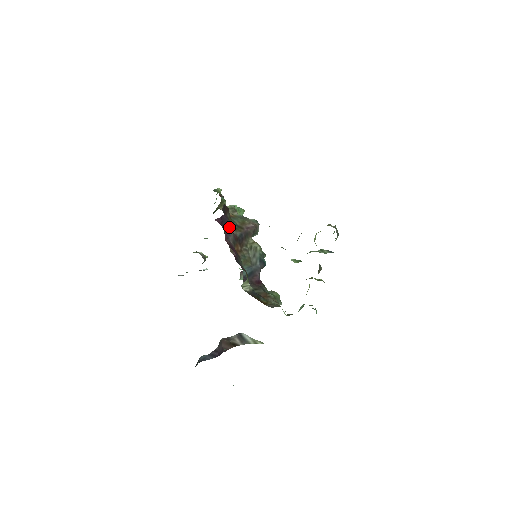
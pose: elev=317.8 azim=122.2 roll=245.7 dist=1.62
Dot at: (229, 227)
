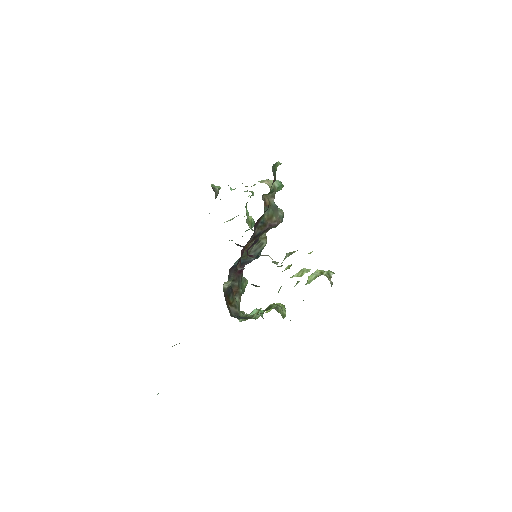
Dot at: (255, 226)
